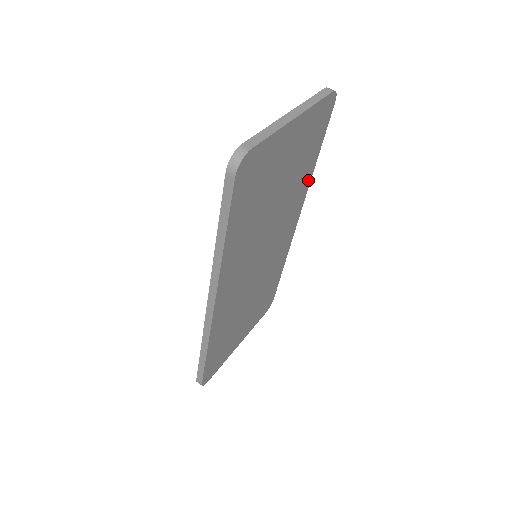
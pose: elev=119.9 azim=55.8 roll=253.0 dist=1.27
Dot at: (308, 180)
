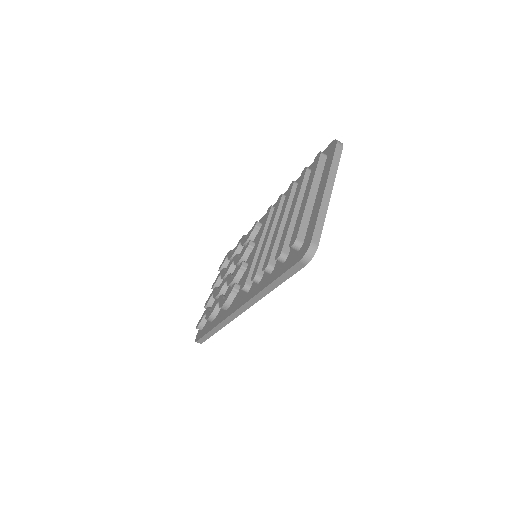
Dot at: occluded
